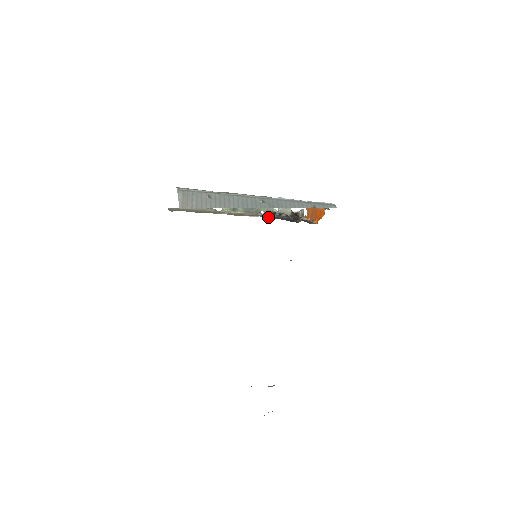
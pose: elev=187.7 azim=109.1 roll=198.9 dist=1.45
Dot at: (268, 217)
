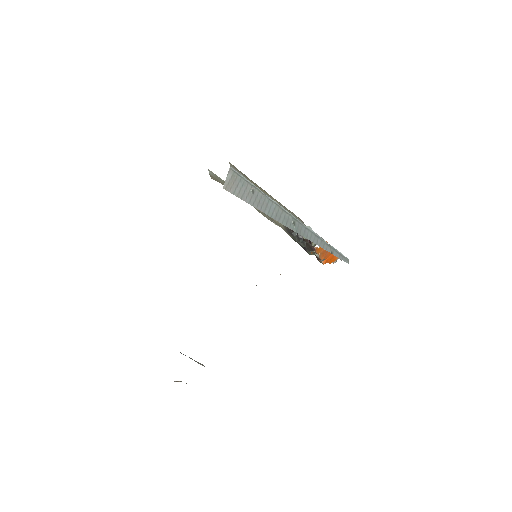
Dot at: (287, 232)
